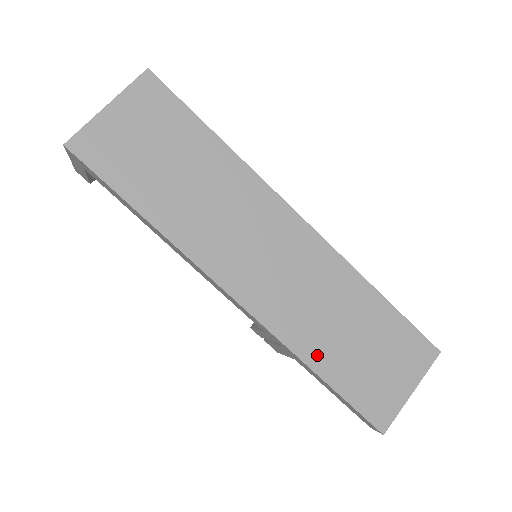
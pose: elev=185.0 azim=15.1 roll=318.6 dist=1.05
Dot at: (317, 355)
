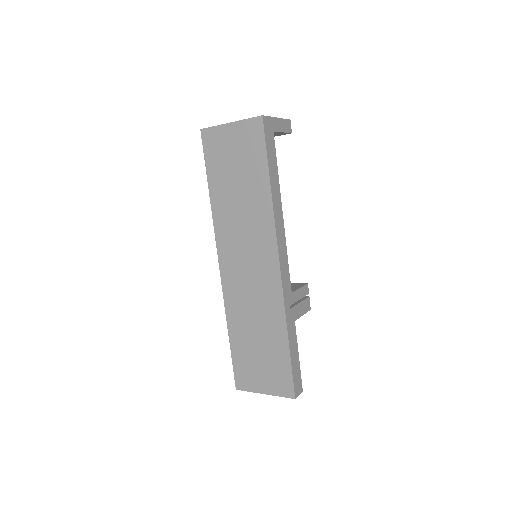
Dot at: (235, 327)
